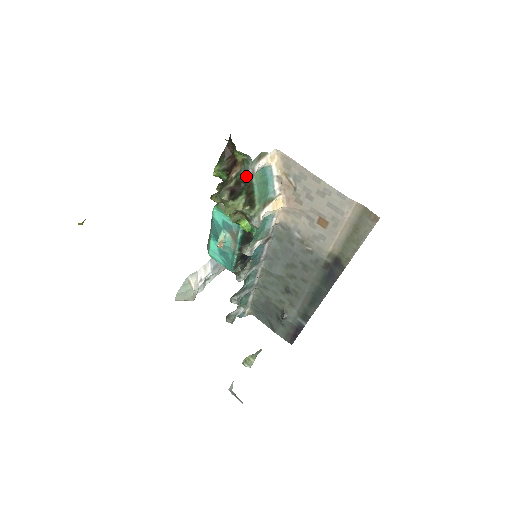
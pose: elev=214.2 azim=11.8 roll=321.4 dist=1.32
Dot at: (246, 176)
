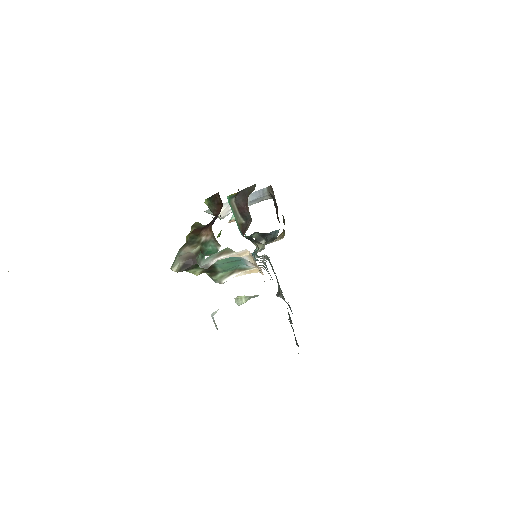
Dot at: (199, 264)
